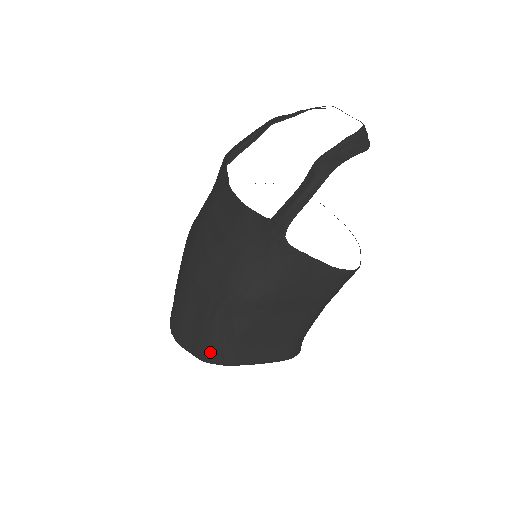
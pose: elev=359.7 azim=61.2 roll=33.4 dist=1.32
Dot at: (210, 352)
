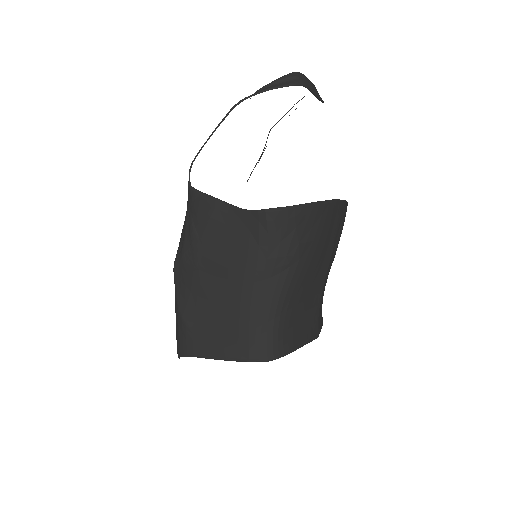
Dot at: (177, 342)
